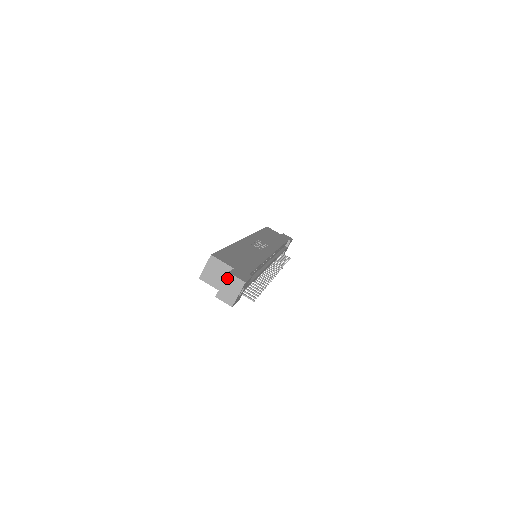
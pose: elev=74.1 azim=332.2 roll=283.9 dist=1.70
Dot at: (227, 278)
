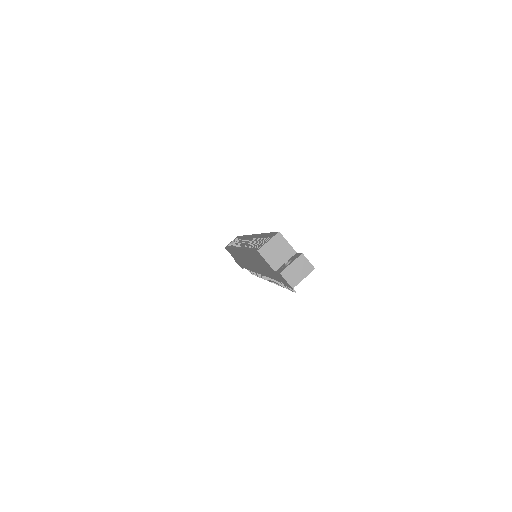
Dot at: (299, 258)
